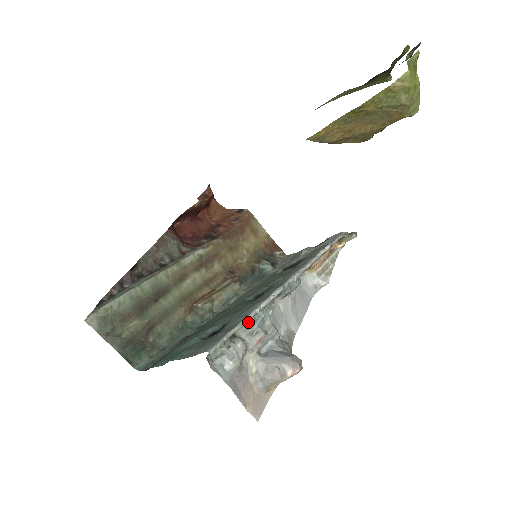
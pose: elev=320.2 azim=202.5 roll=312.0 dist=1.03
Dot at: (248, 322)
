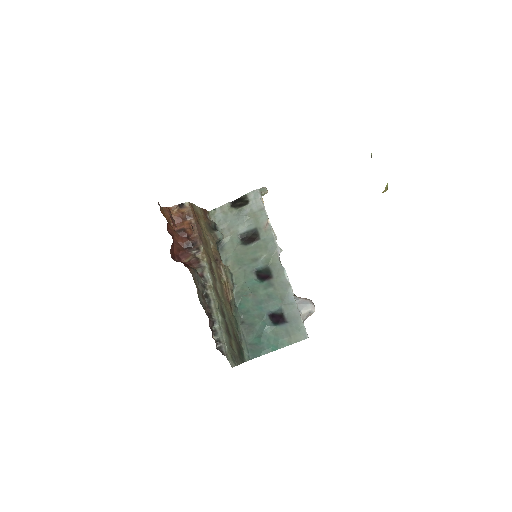
Dot at: occluded
